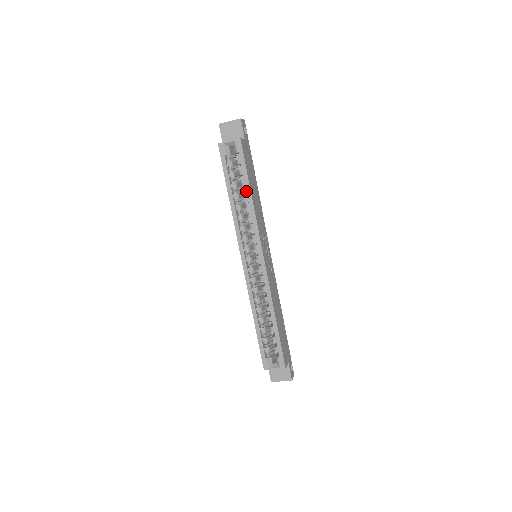
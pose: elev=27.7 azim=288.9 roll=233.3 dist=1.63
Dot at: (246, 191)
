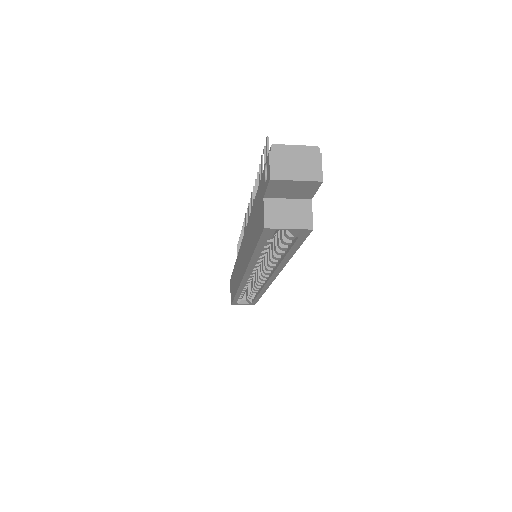
Dot at: (284, 257)
